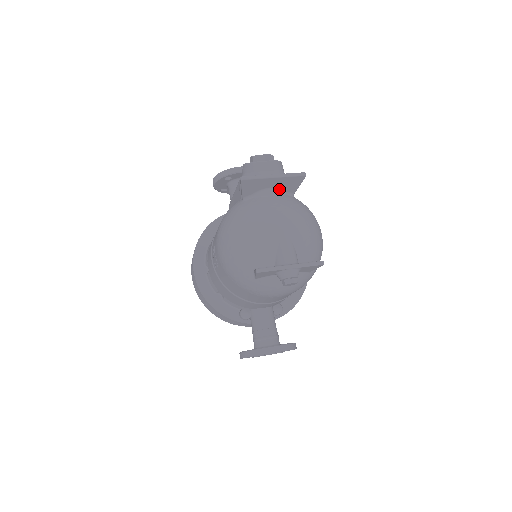
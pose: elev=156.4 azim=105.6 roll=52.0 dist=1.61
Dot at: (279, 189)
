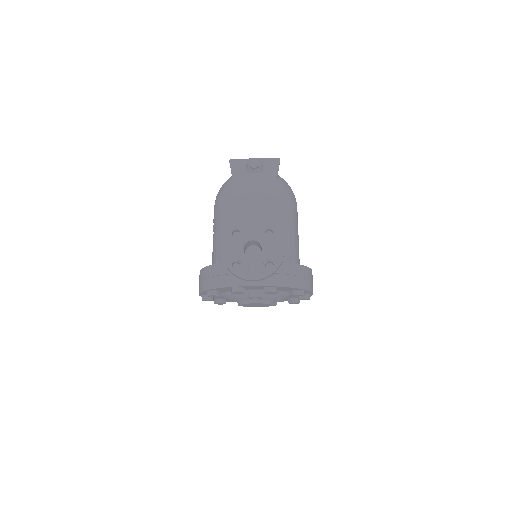
Dot at: occluded
